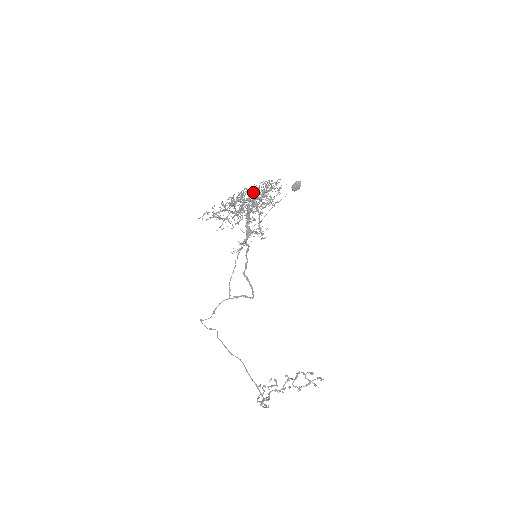
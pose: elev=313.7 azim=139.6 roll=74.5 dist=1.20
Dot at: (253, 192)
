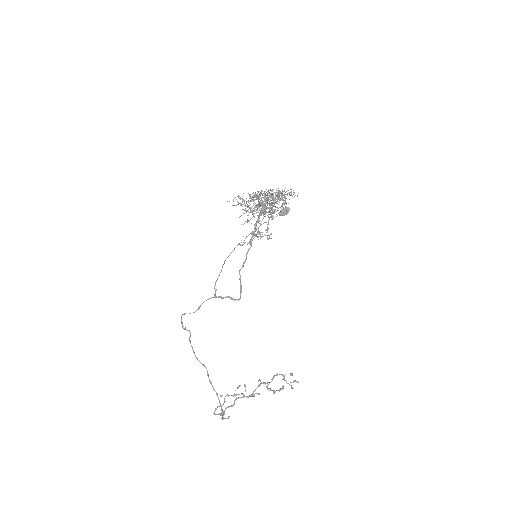
Dot at: (279, 190)
